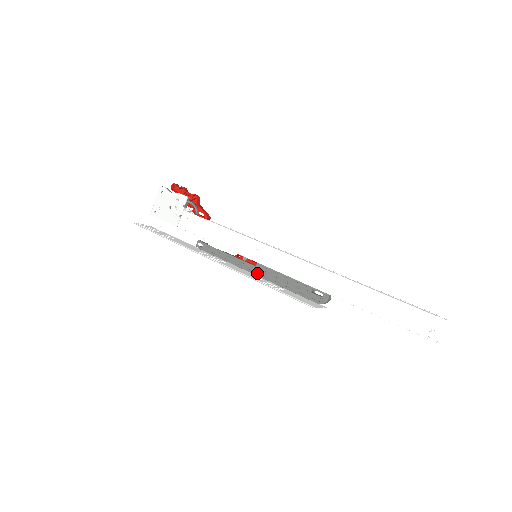
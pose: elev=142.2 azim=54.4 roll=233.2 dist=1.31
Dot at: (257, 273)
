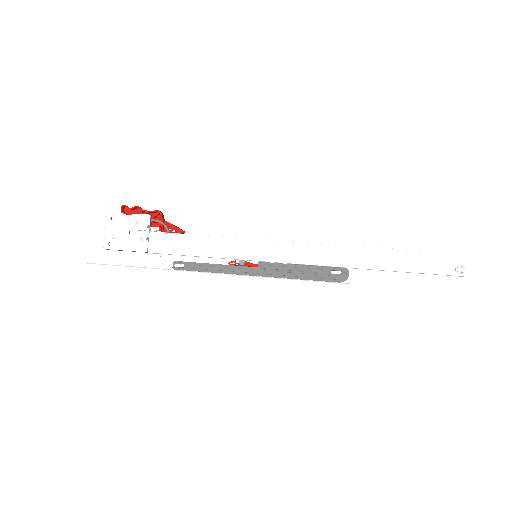
Dot at: (262, 274)
